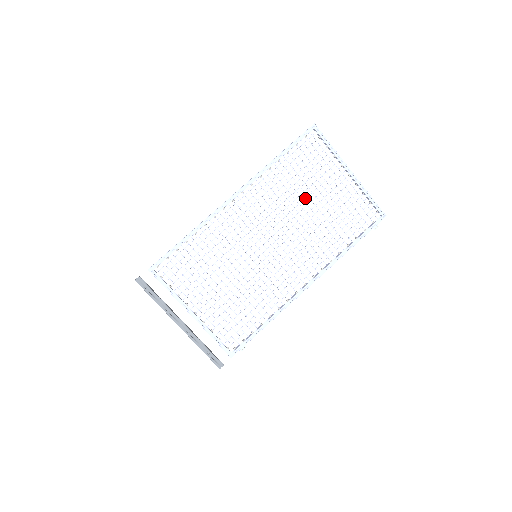
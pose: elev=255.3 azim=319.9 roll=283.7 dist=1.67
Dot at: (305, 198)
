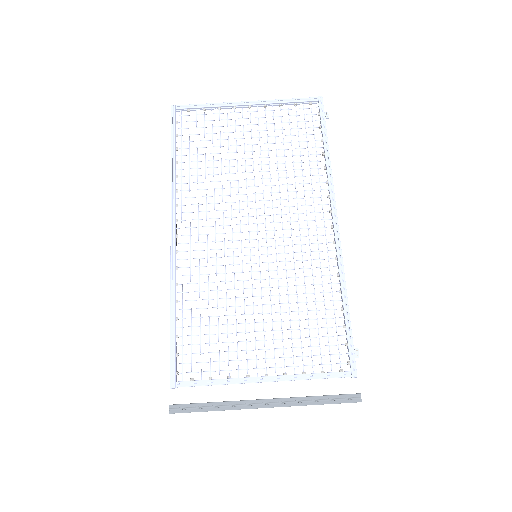
Dot at: occluded
